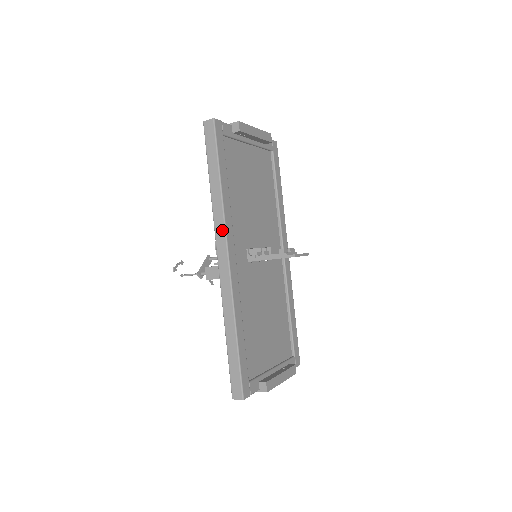
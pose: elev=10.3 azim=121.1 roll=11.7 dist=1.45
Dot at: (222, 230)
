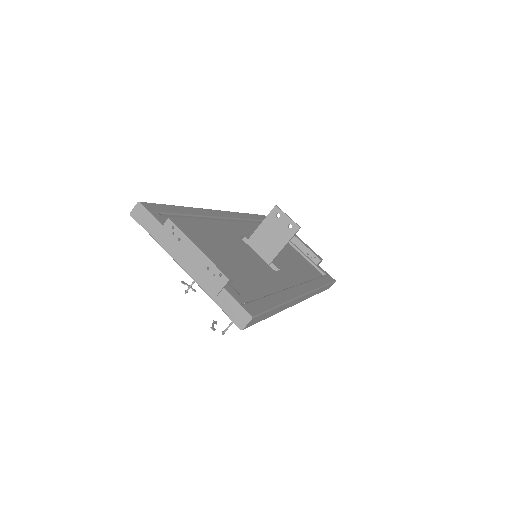
Dot at: occluded
